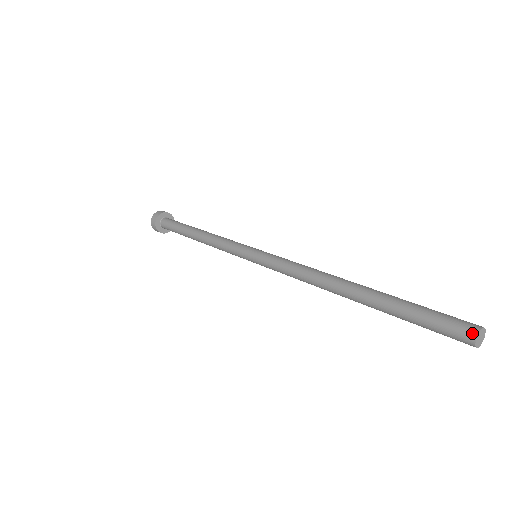
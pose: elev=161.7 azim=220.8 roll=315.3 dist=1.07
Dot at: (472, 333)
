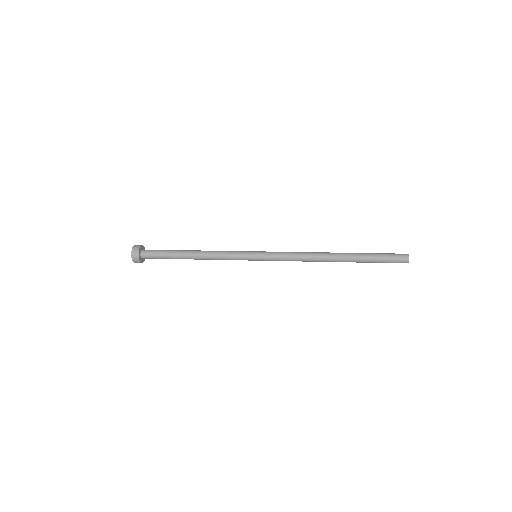
Dot at: (406, 254)
